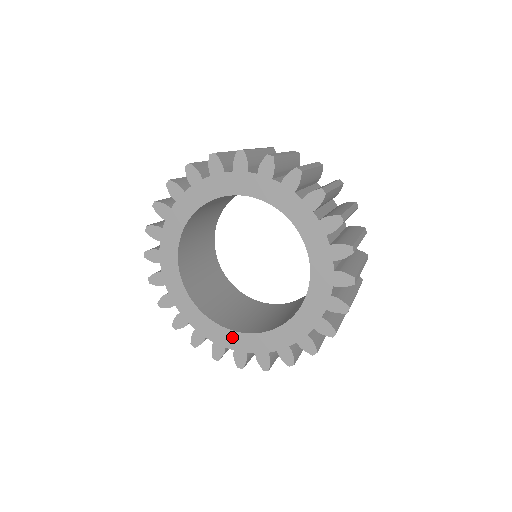
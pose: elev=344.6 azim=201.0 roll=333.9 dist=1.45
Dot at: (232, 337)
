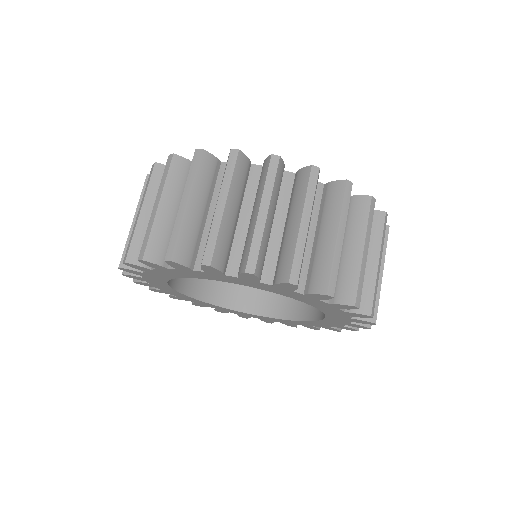
Dot at: (307, 323)
